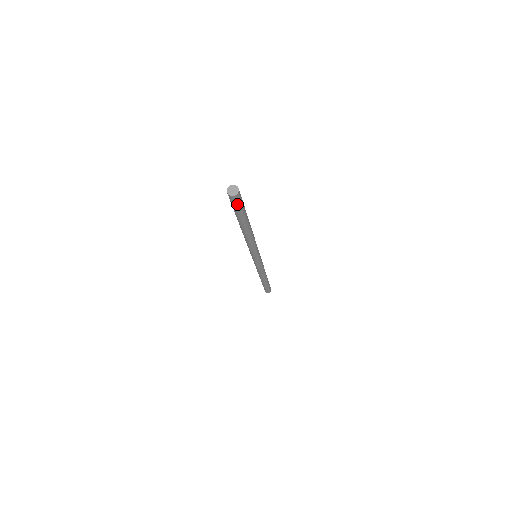
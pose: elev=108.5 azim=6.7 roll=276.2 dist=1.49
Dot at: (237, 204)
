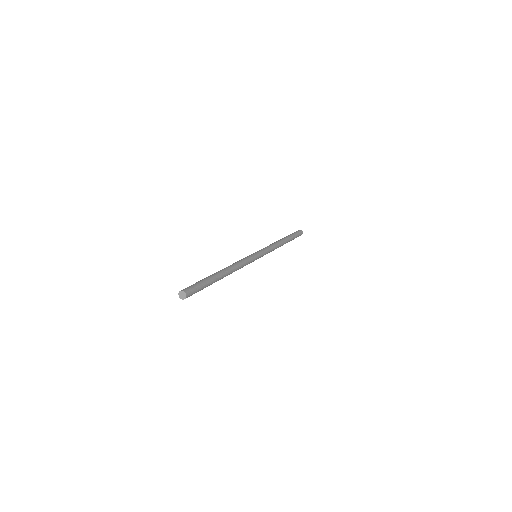
Dot at: occluded
